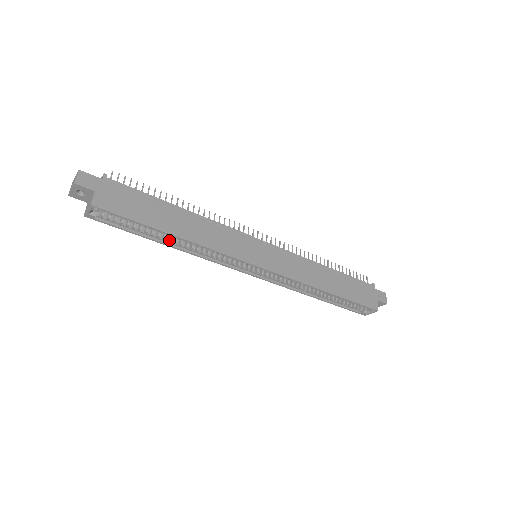
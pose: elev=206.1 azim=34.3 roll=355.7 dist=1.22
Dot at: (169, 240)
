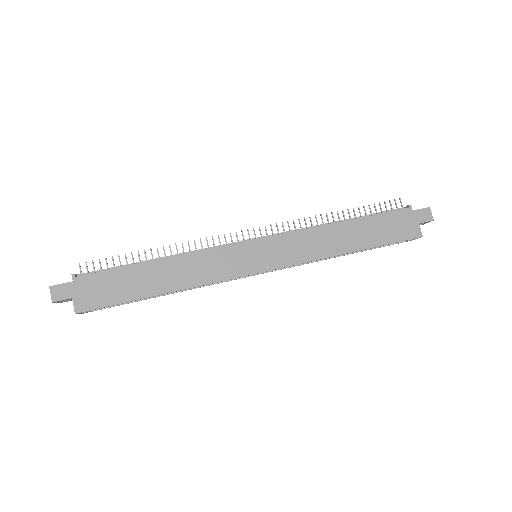
Dot at: occluded
